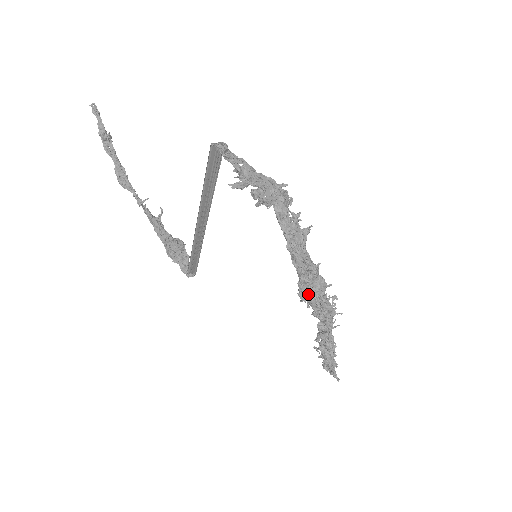
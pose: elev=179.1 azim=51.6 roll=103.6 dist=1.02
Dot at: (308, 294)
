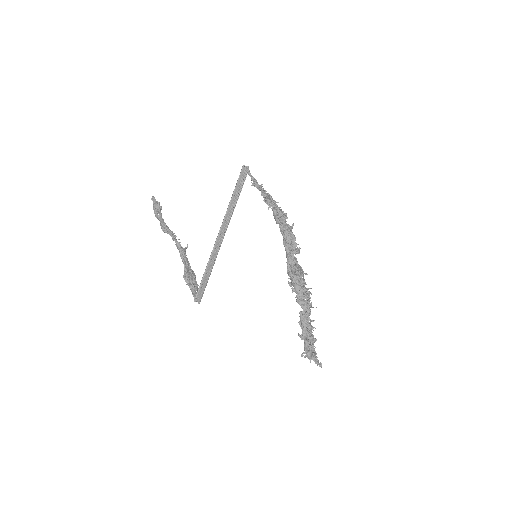
Dot at: (294, 270)
